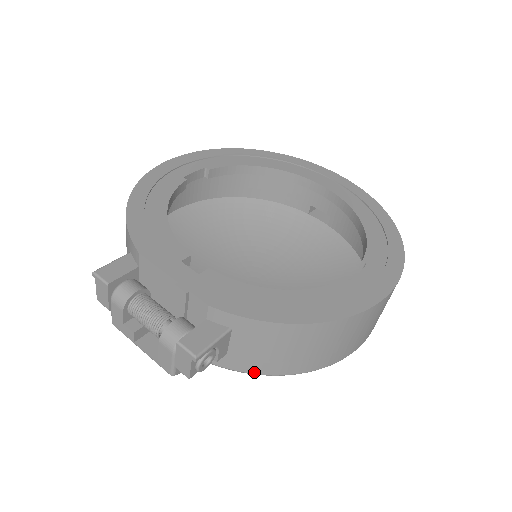
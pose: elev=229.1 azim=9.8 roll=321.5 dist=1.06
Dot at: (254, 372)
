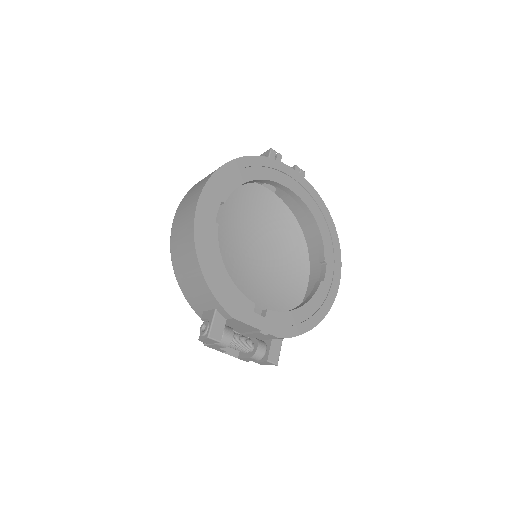
Dot at: occluded
